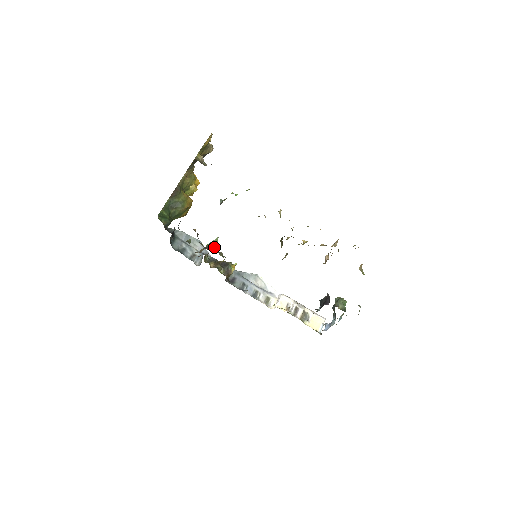
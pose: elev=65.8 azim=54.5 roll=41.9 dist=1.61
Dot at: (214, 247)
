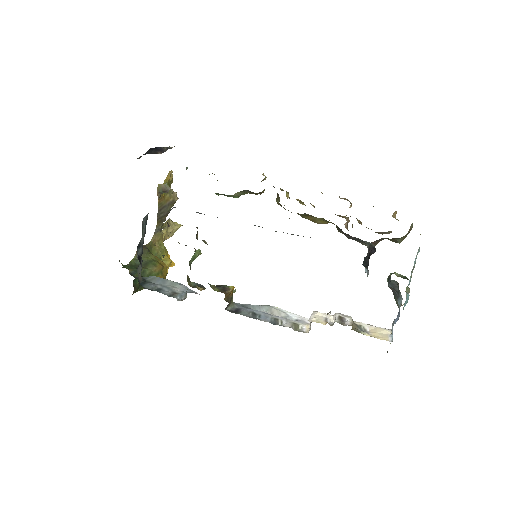
Dot at: (196, 254)
